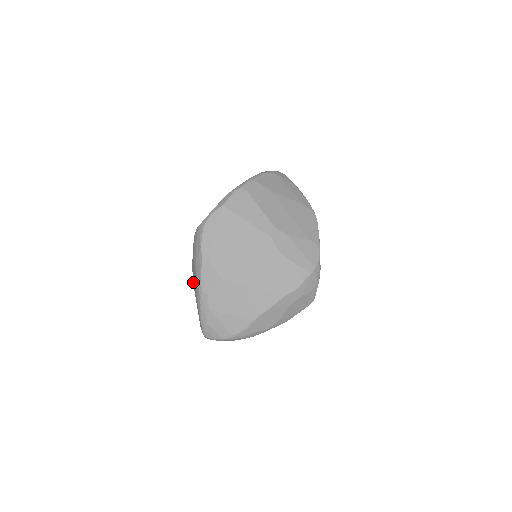
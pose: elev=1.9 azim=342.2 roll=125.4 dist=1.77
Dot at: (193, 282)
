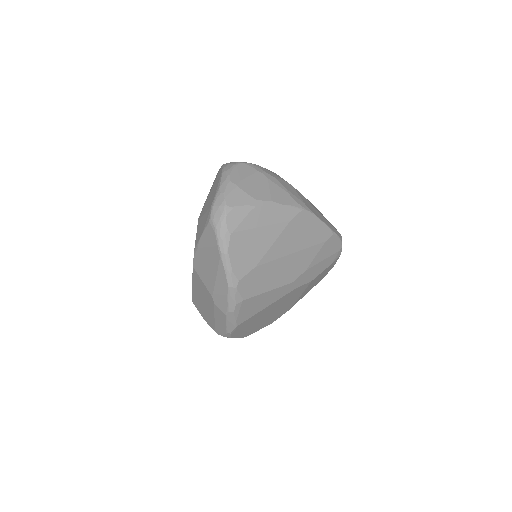
Dot at: occluded
